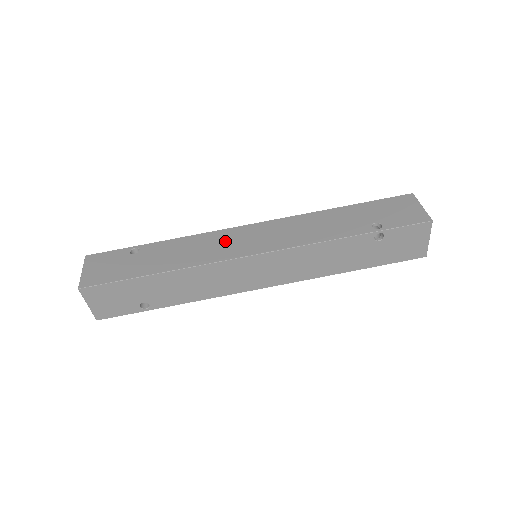
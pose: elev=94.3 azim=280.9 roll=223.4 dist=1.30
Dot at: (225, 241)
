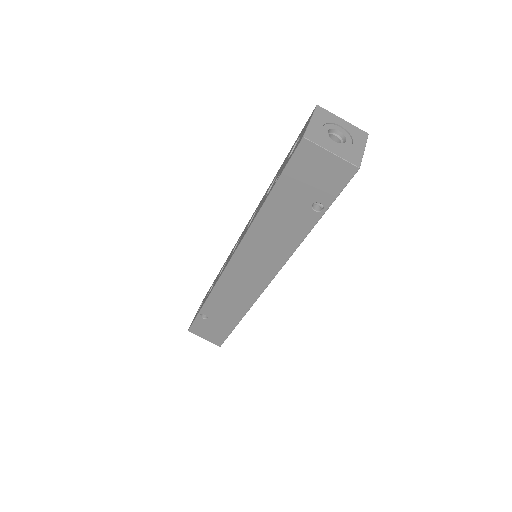
Dot at: (237, 284)
